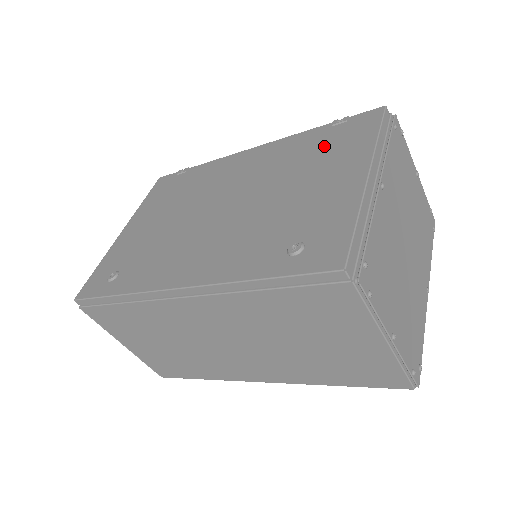
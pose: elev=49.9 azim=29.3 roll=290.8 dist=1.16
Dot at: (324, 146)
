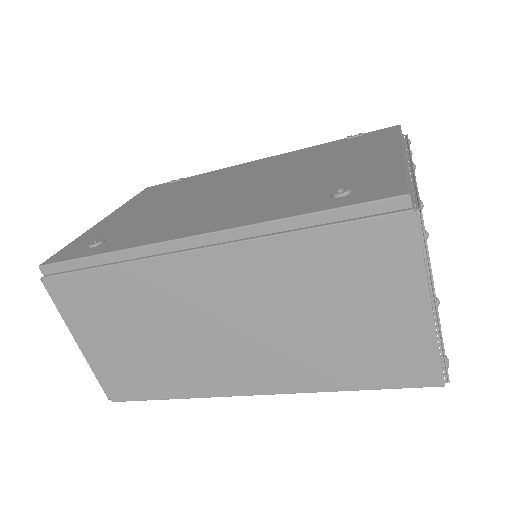
Dot at: (344, 147)
